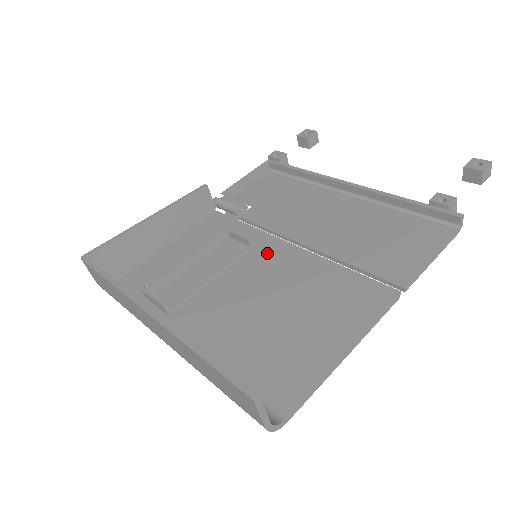
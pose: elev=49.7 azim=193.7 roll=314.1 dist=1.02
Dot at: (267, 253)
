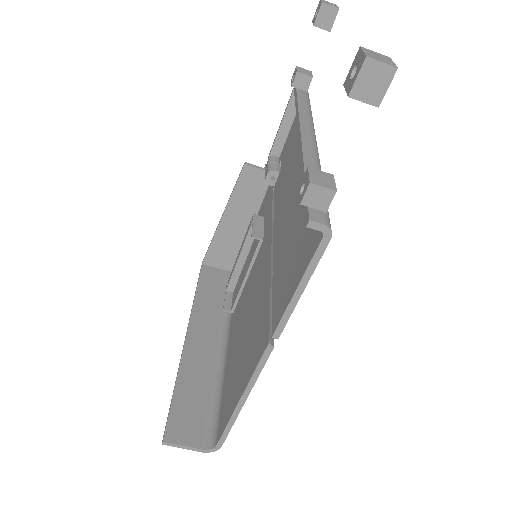
Dot at: (263, 250)
